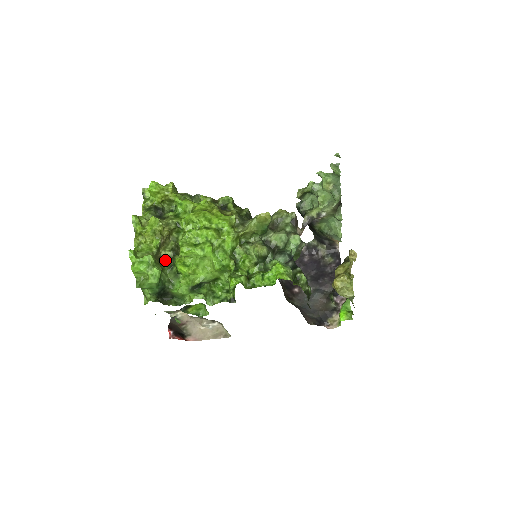
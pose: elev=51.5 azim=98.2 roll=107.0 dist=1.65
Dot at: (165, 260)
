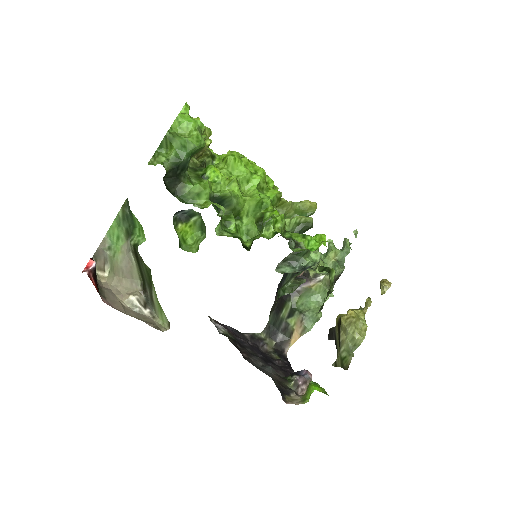
Dot at: (190, 162)
